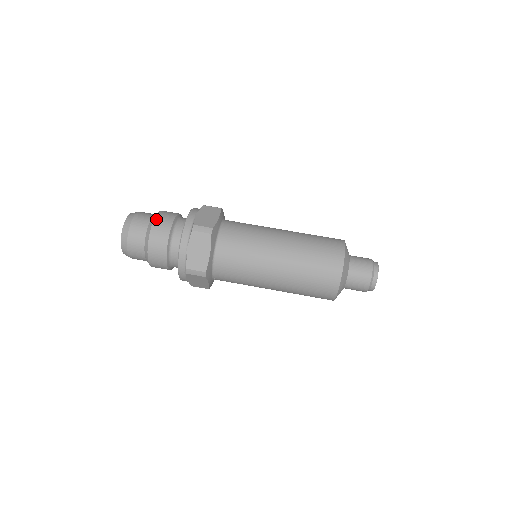
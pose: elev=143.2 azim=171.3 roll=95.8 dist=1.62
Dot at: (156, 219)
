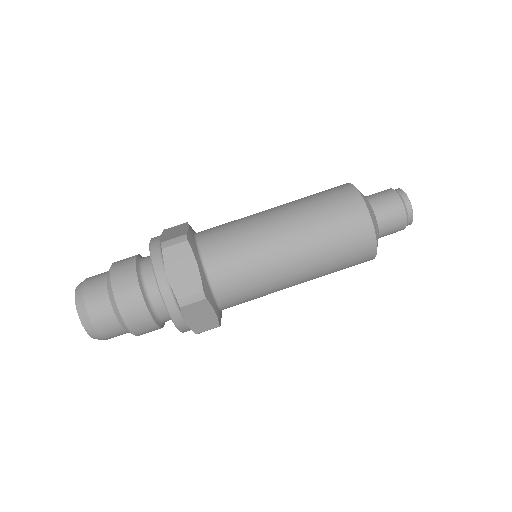
Dot at: (113, 267)
